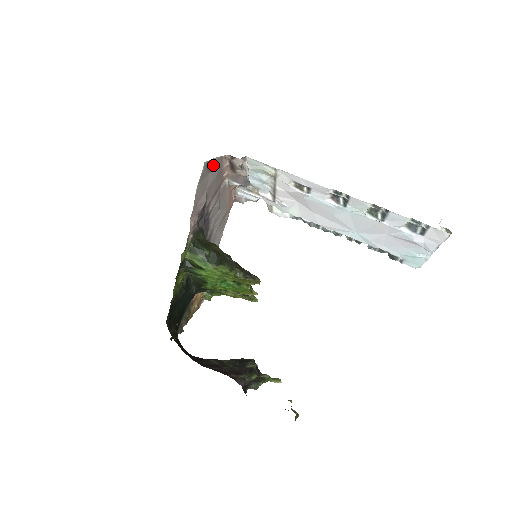
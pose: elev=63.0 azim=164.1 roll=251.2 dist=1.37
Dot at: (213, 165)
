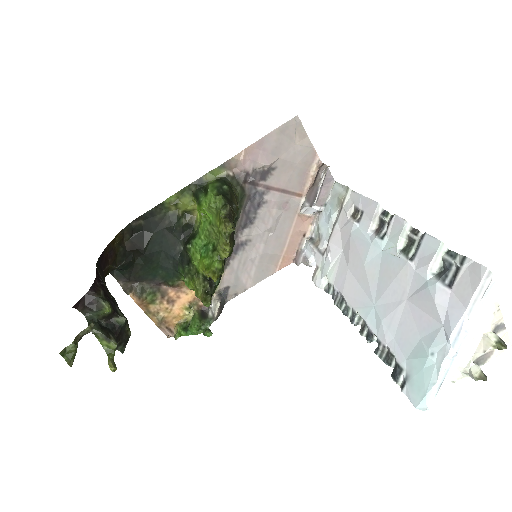
Dot at: (303, 144)
